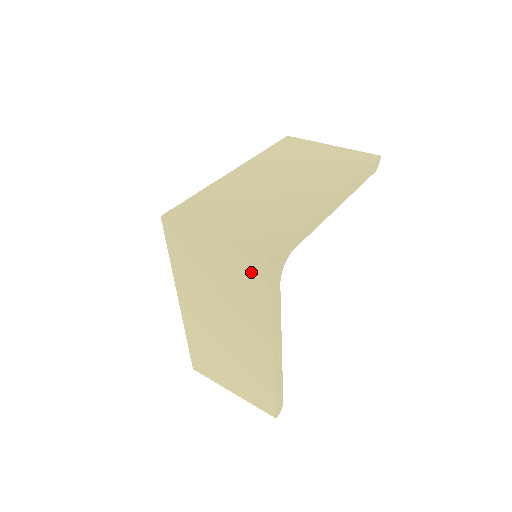
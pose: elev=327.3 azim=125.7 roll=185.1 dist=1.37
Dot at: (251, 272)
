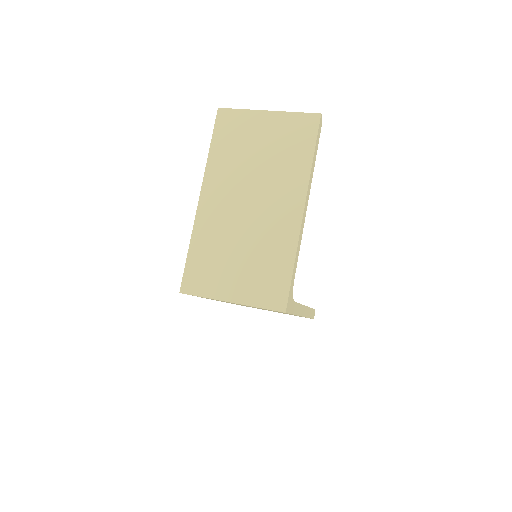
Dot at: occluded
